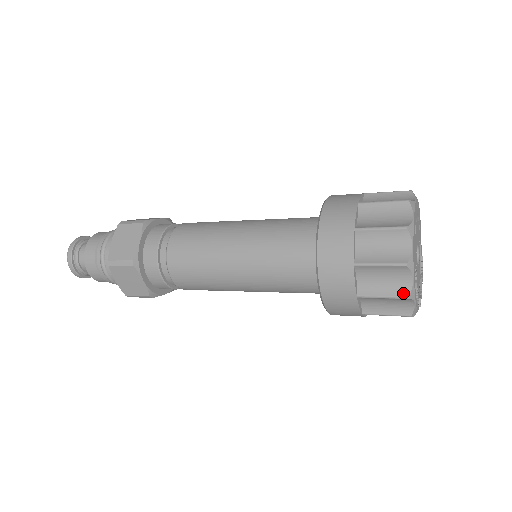
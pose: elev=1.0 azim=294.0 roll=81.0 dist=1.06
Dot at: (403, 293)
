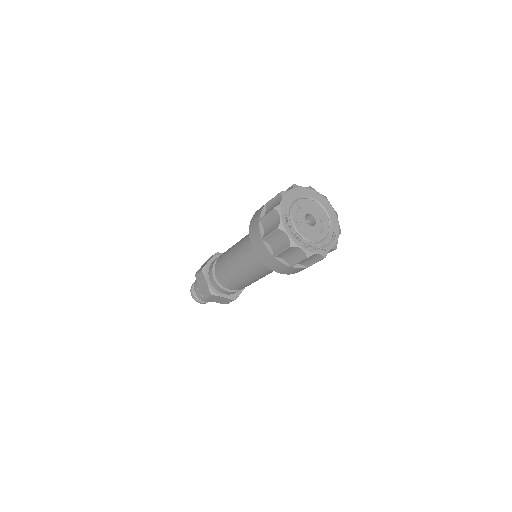
Dot at: (277, 227)
